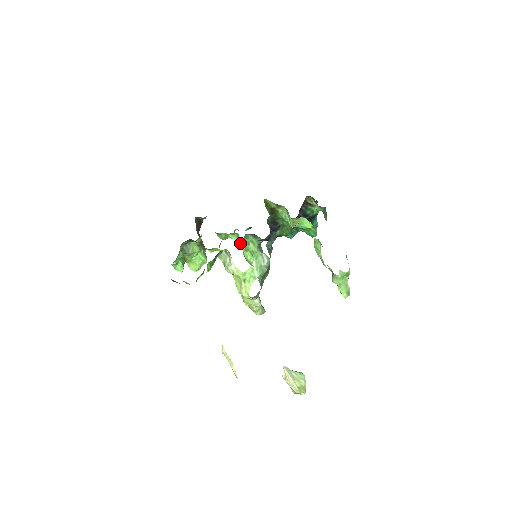
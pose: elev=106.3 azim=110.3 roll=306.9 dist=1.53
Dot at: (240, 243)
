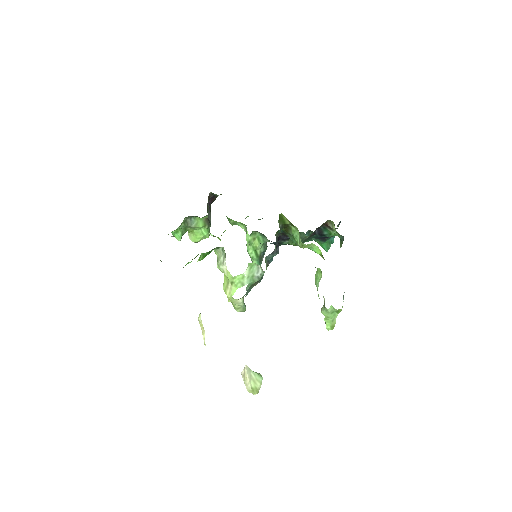
Dot at: (246, 235)
